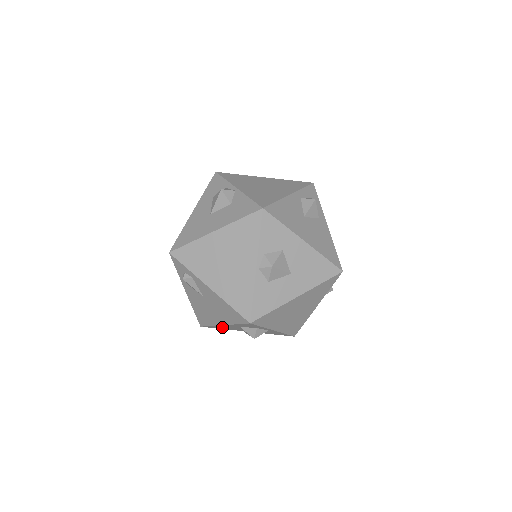
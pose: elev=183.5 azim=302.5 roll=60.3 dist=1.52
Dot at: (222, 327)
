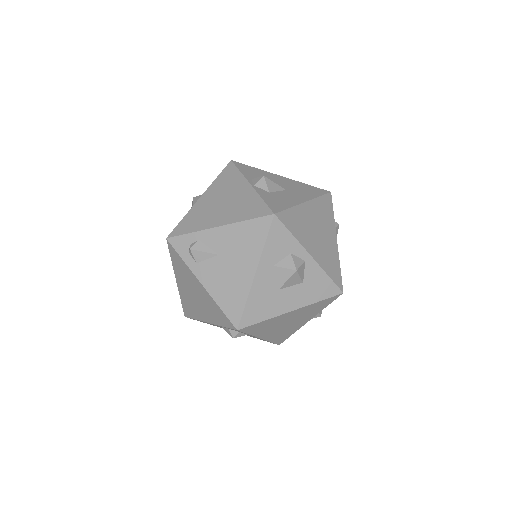
Dot at: (259, 302)
